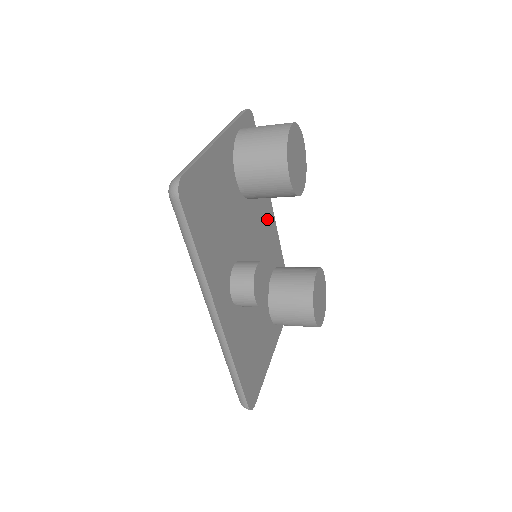
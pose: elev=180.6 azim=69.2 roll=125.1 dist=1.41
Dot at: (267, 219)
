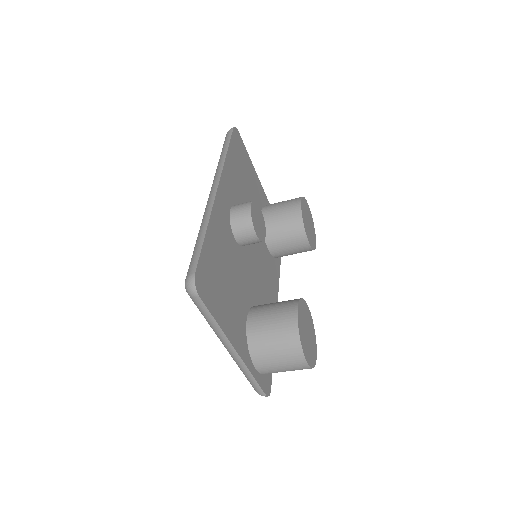
Dot at: (271, 286)
